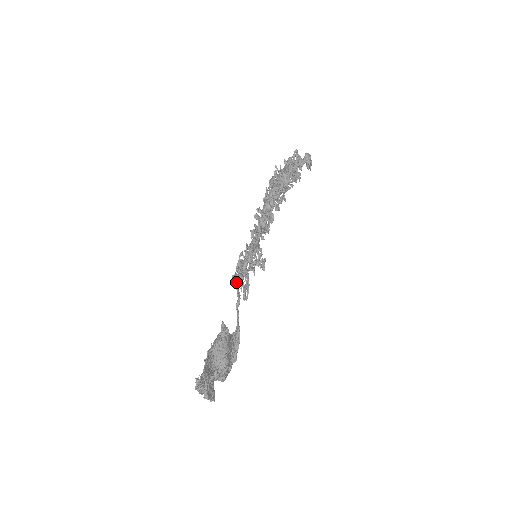
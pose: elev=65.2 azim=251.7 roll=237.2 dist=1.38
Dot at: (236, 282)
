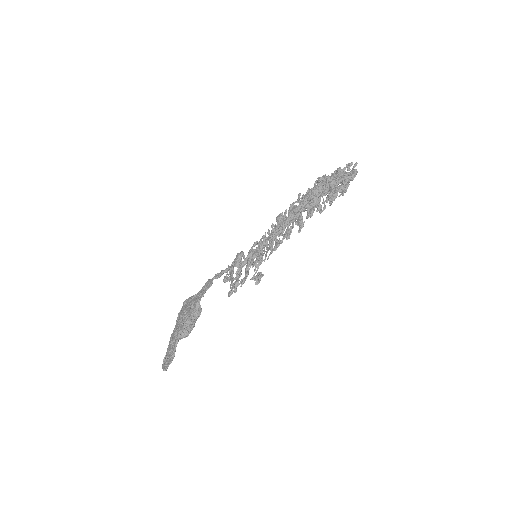
Dot at: (232, 289)
